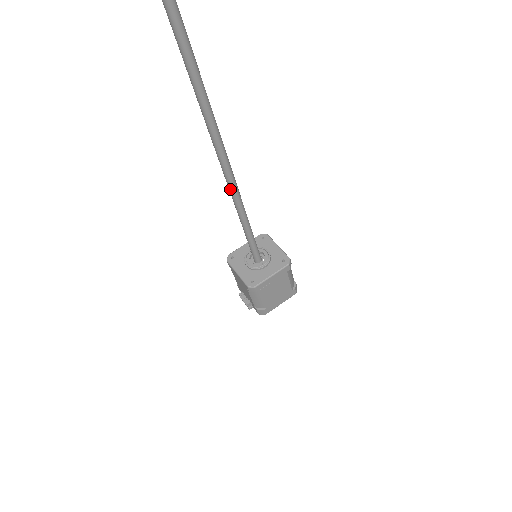
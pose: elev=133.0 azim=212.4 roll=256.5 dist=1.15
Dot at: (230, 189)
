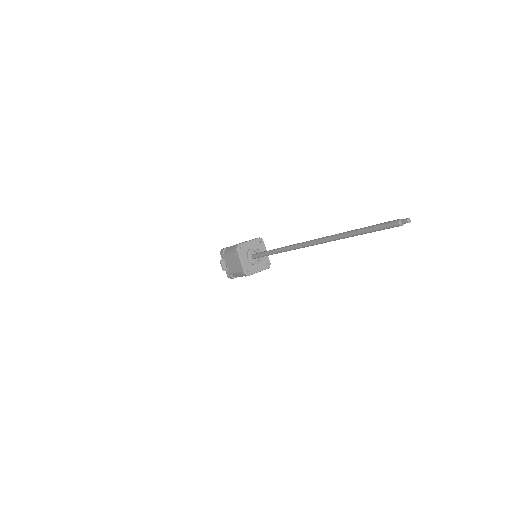
Dot at: (293, 249)
